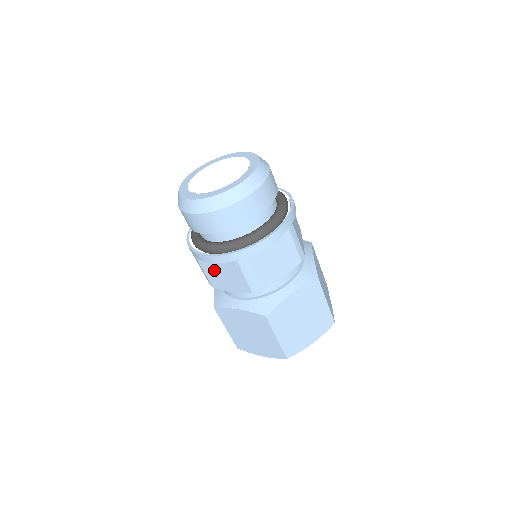
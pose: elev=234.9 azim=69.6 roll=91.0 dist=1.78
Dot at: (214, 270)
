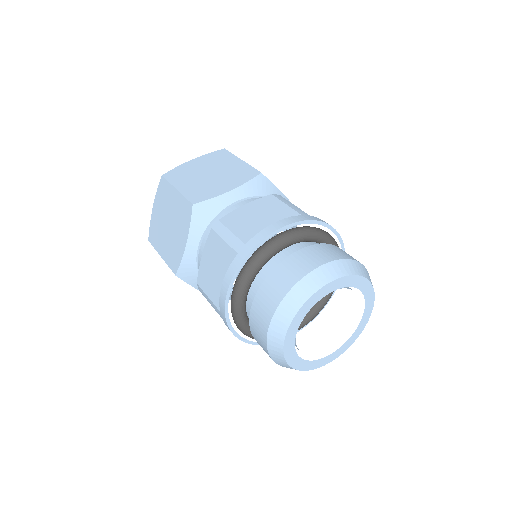
Dot at: occluded
